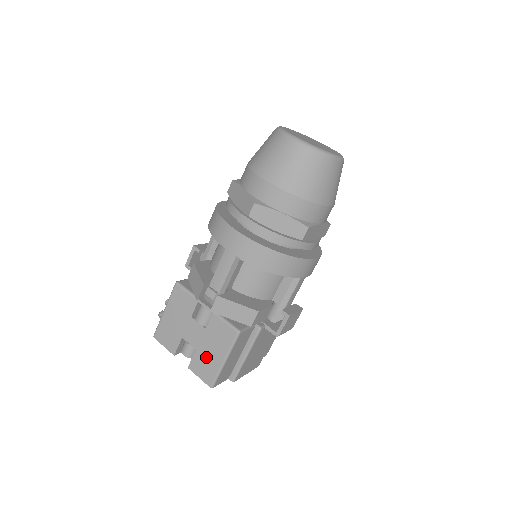
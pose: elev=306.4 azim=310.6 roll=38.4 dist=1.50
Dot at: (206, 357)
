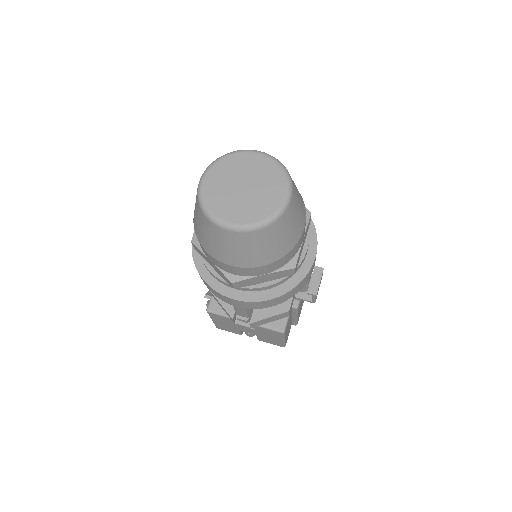
Dot at: (268, 339)
